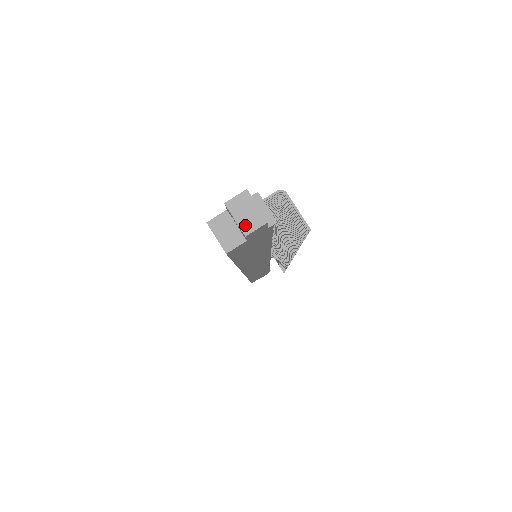
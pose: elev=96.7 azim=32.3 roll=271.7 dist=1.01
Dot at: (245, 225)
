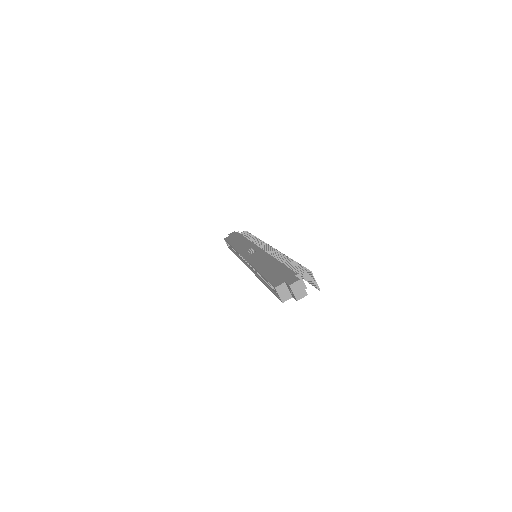
Dot at: (297, 296)
